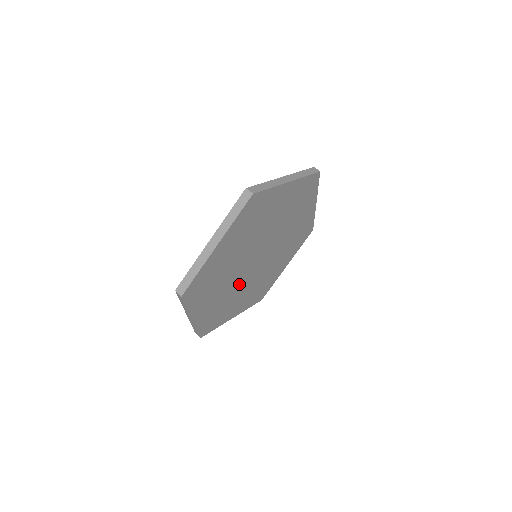
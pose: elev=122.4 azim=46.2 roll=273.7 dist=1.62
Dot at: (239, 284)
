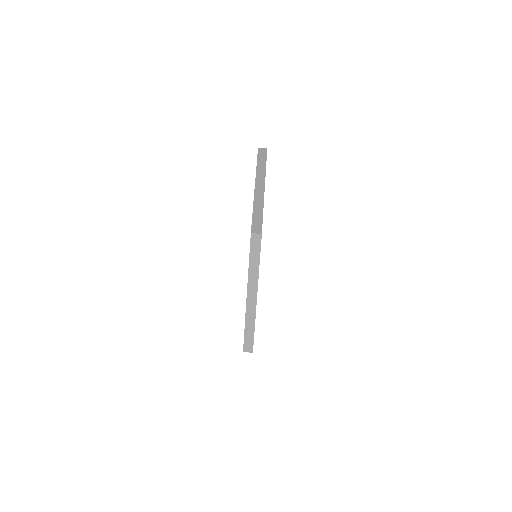
Dot at: occluded
